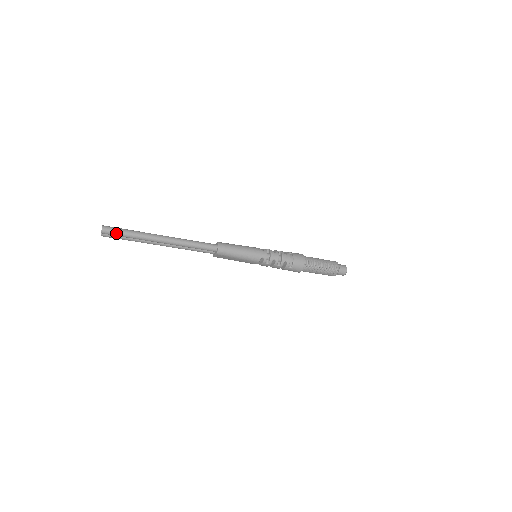
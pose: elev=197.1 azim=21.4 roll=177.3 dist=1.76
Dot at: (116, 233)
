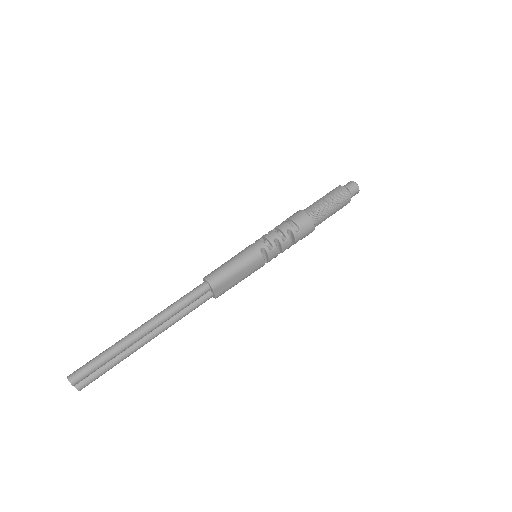
Dot at: (88, 369)
